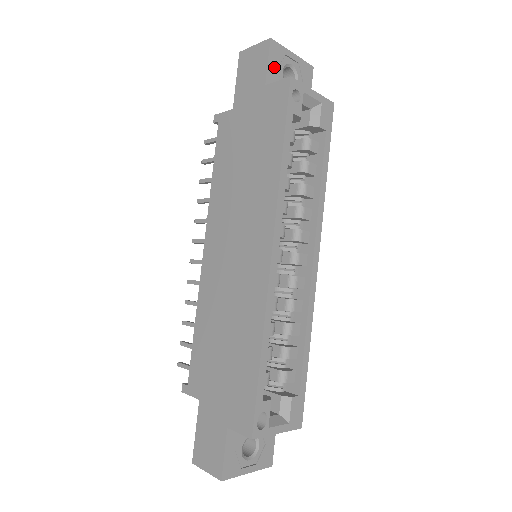
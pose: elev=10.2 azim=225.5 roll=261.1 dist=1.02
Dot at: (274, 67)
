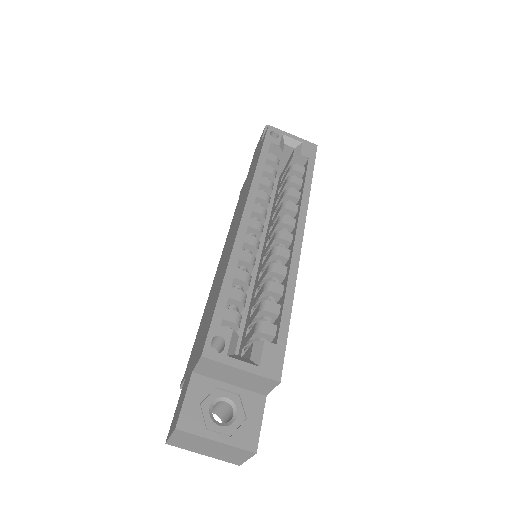
Dot at: occluded
